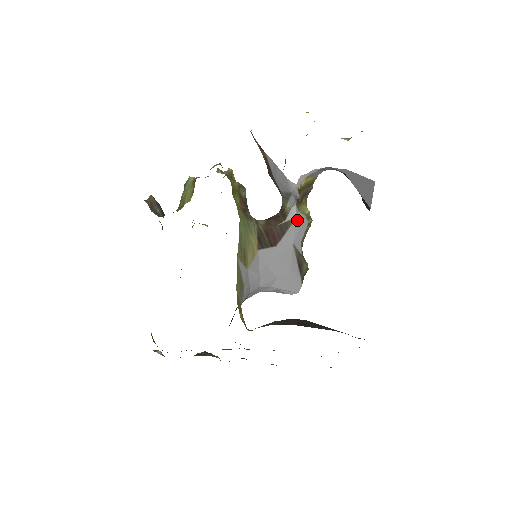
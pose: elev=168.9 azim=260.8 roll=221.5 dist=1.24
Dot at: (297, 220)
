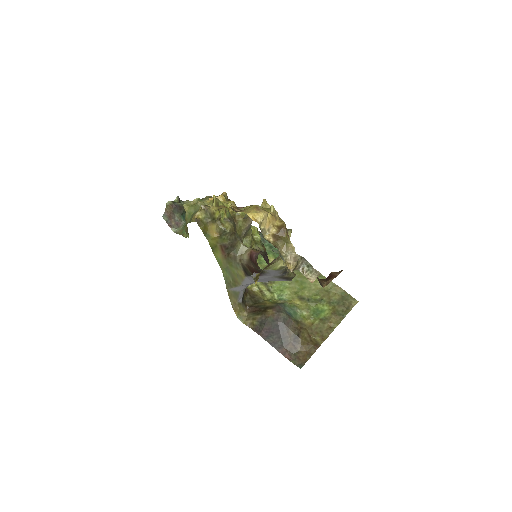
Dot at: (269, 272)
